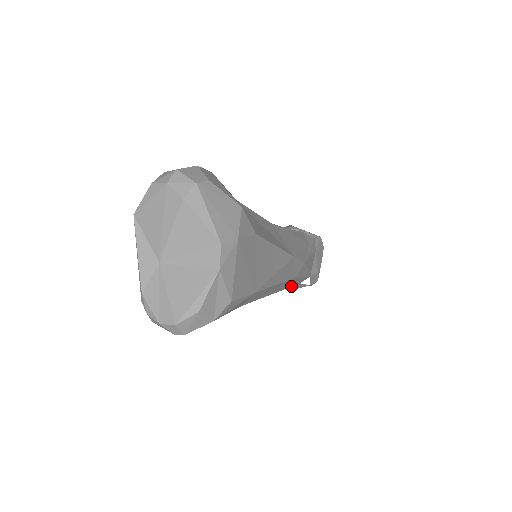
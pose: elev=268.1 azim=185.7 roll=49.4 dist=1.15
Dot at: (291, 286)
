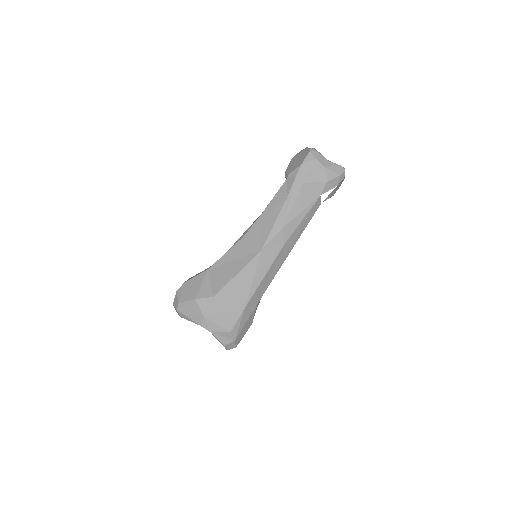
Dot at: (307, 224)
